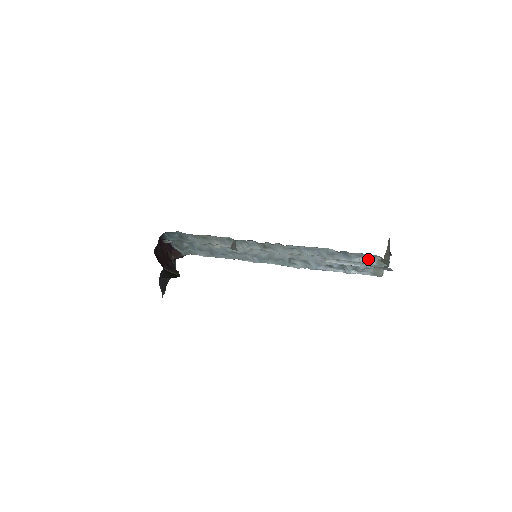
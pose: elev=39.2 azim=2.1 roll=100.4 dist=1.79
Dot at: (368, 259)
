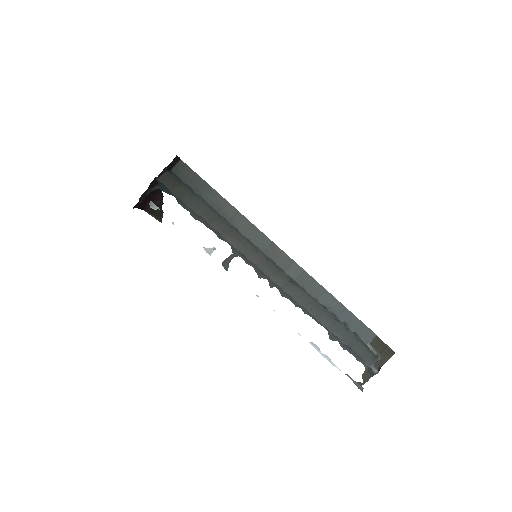
Dot at: (356, 354)
